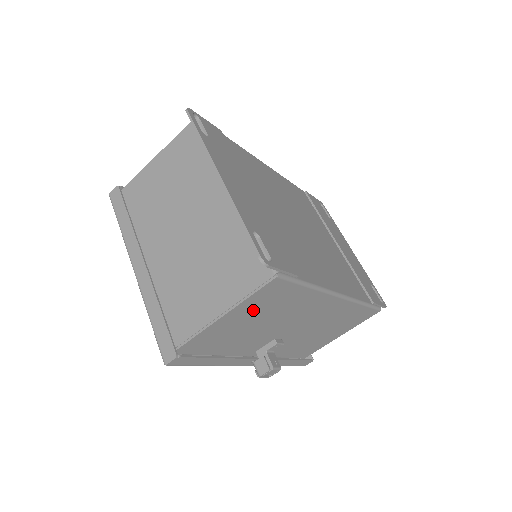
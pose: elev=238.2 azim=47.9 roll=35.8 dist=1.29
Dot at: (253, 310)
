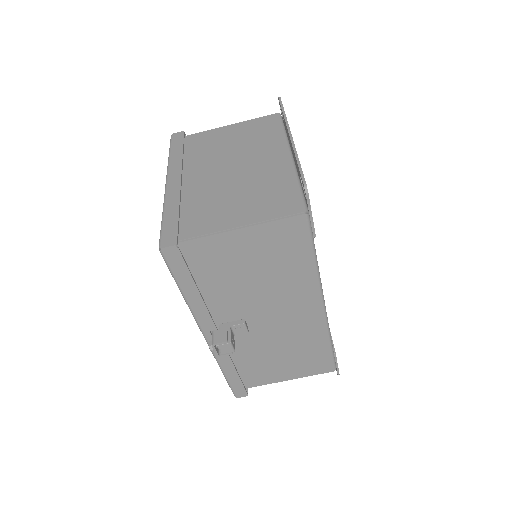
Dot at: (262, 247)
